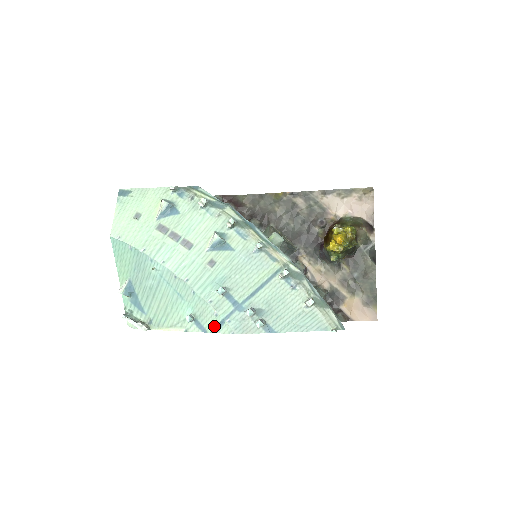
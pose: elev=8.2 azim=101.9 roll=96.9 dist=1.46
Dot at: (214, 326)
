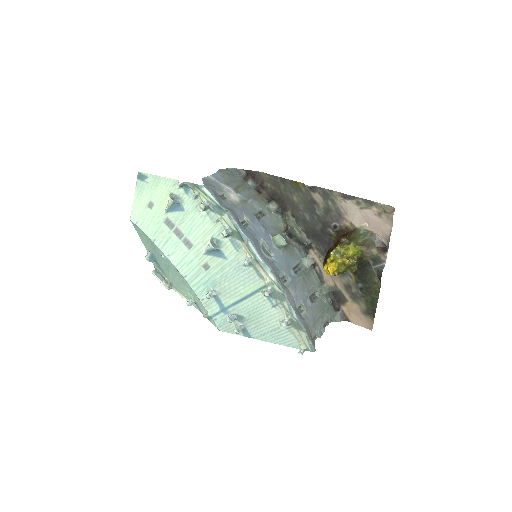
Dot at: (206, 316)
